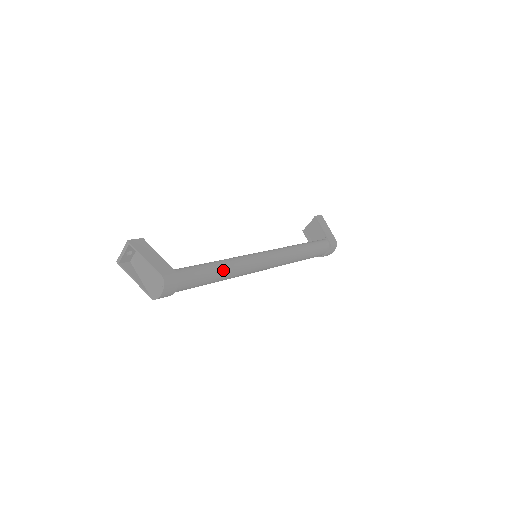
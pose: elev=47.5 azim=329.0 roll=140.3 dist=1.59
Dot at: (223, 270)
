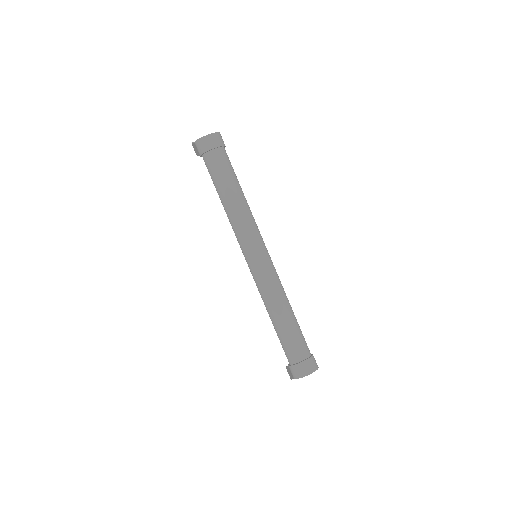
Dot at: (242, 195)
